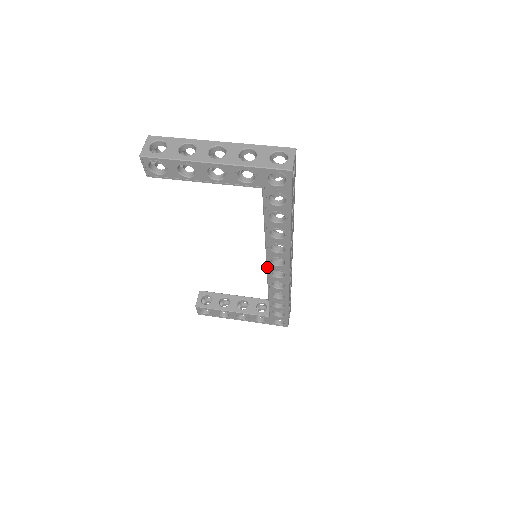
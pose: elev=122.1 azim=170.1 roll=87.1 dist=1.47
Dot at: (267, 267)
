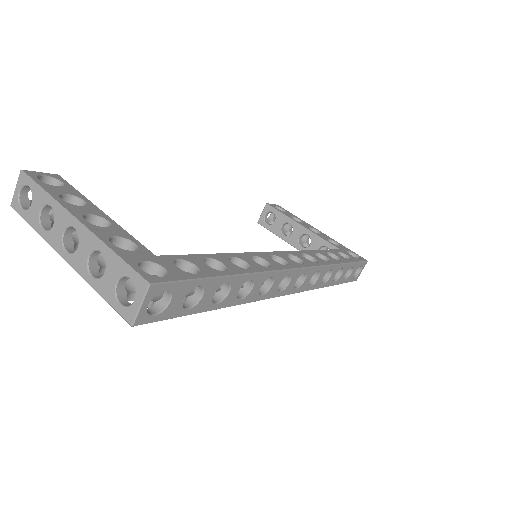
Dot at: occluded
